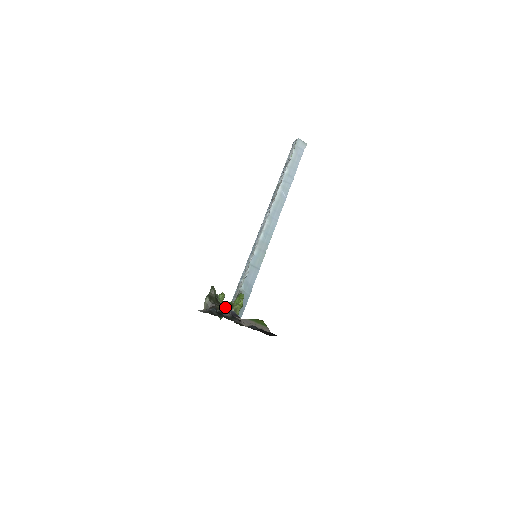
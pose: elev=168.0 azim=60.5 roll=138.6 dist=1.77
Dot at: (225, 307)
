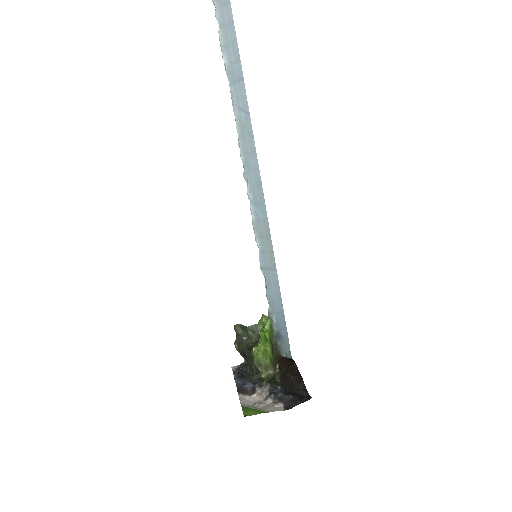
Dot at: (249, 360)
